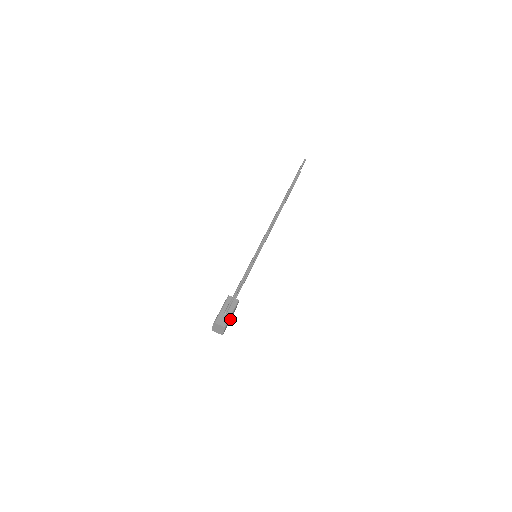
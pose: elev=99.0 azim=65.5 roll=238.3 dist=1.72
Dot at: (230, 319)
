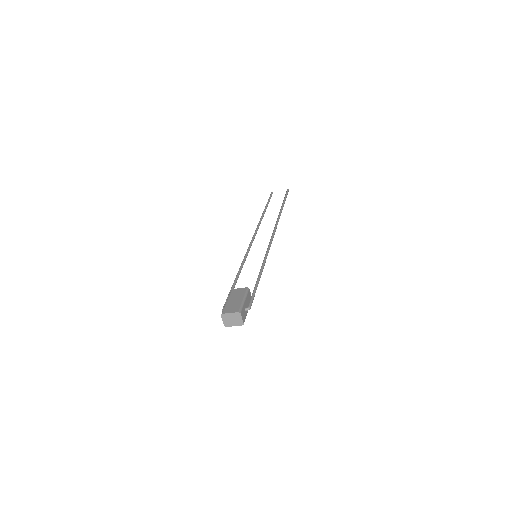
Dot at: occluded
